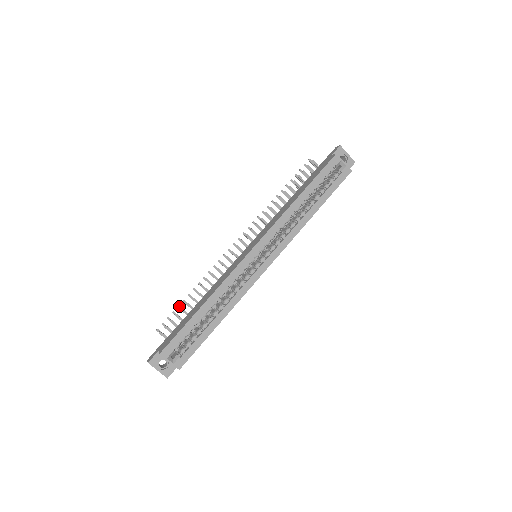
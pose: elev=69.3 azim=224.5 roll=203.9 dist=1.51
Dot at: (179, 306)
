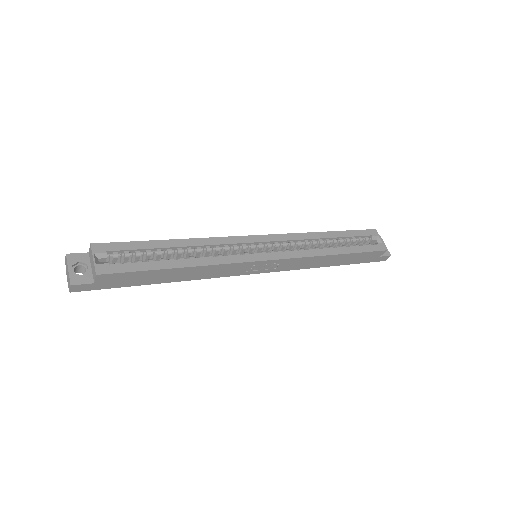
Dot at: occluded
